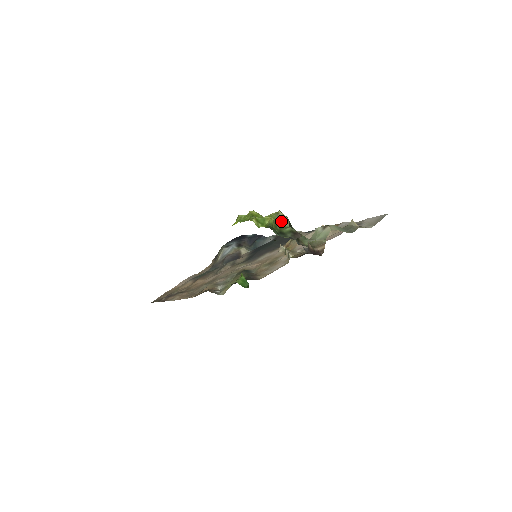
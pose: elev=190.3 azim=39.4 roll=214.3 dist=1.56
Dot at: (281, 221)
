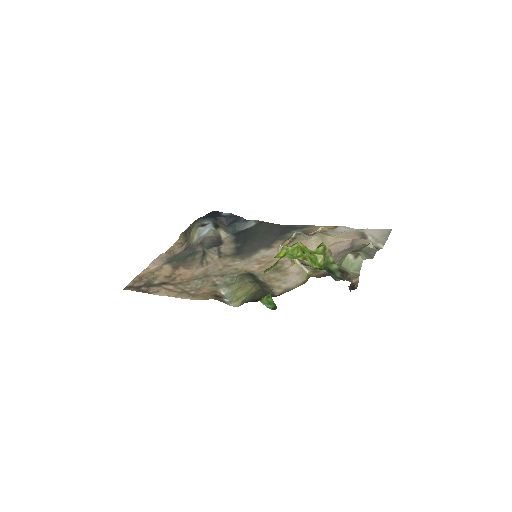
Dot at: (327, 256)
